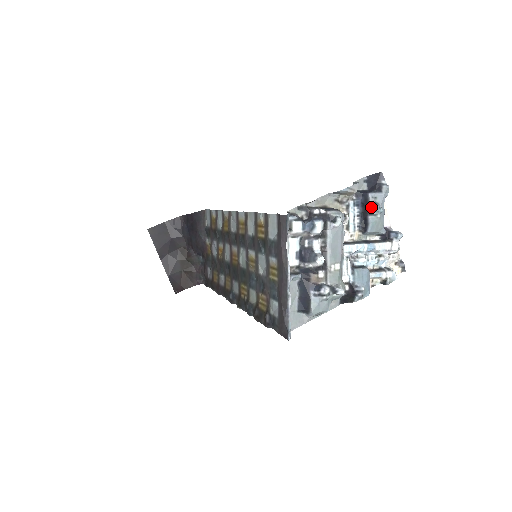
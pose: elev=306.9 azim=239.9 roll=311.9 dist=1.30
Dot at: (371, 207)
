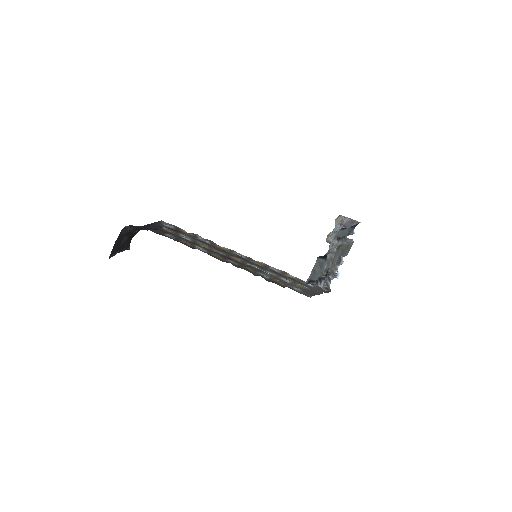
Dot at: occluded
